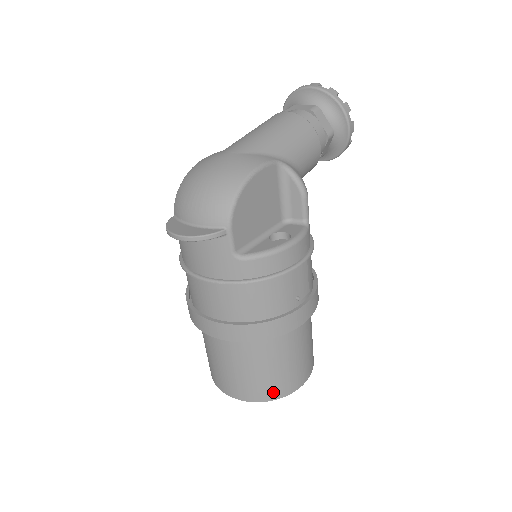
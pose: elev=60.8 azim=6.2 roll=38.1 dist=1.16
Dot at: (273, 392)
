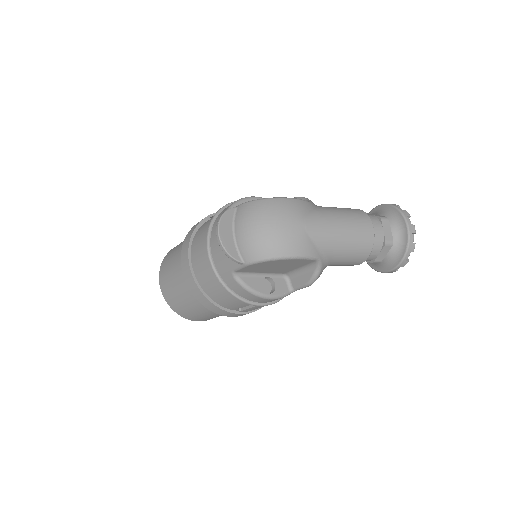
Dot at: (179, 311)
